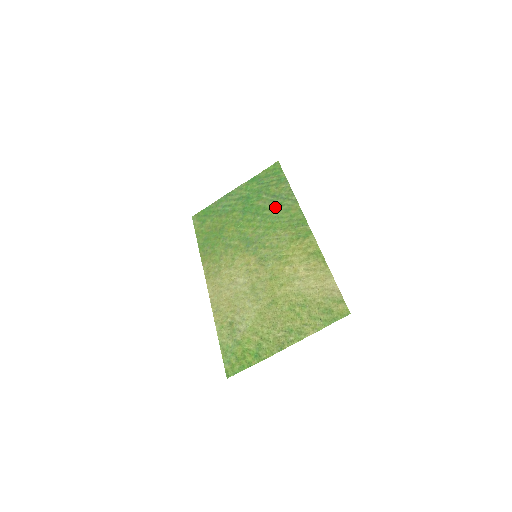
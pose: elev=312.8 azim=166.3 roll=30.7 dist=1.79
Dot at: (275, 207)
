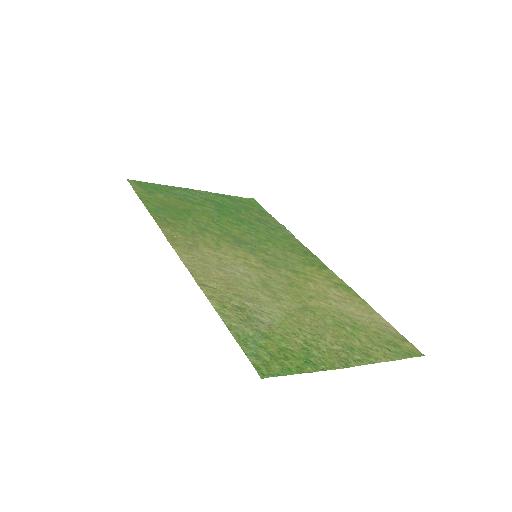
Dot at: (266, 228)
